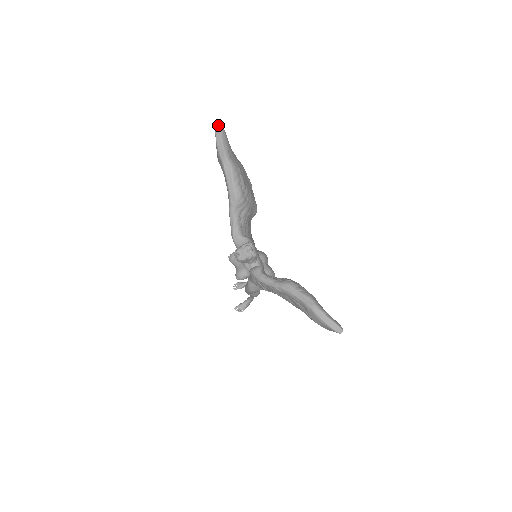
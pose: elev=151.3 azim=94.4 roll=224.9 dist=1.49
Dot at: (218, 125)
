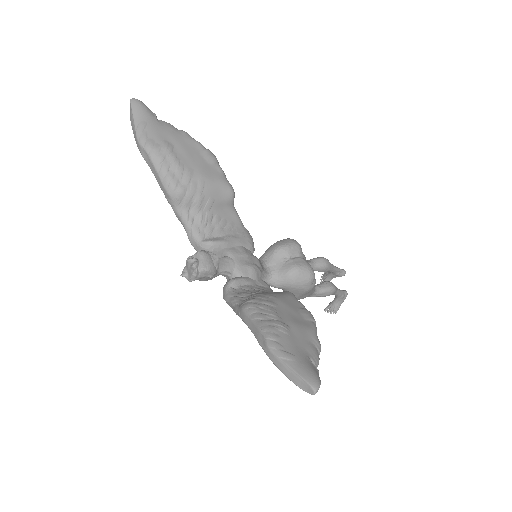
Dot at: occluded
